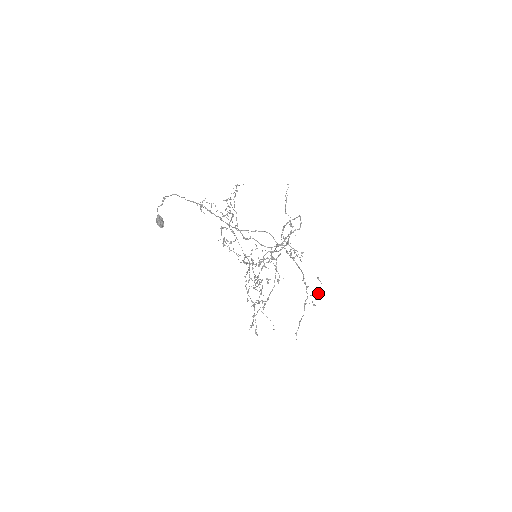
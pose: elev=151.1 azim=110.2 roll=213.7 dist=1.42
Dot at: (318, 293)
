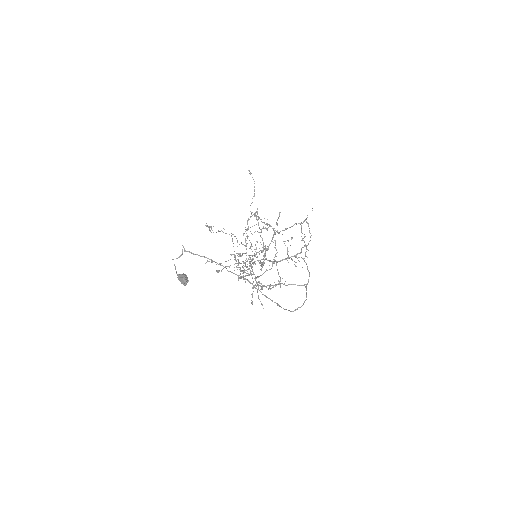
Dot at: (253, 196)
